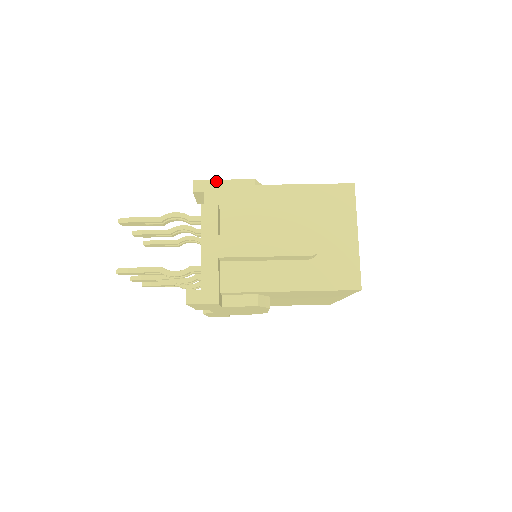
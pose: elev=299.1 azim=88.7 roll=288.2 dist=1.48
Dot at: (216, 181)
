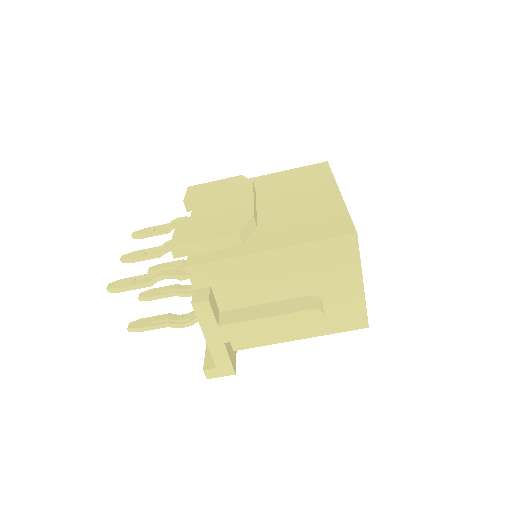
Dot at: (195, 243)
